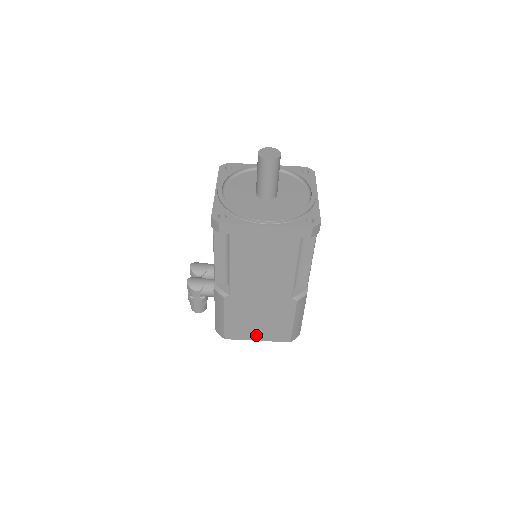
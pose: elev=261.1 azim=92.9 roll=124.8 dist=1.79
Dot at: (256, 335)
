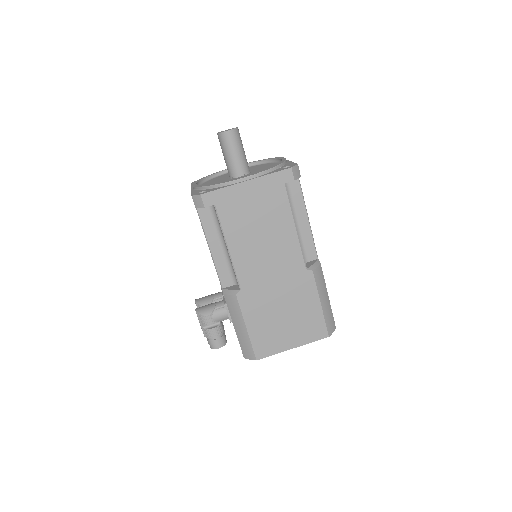
Dot at: (288, 340)
